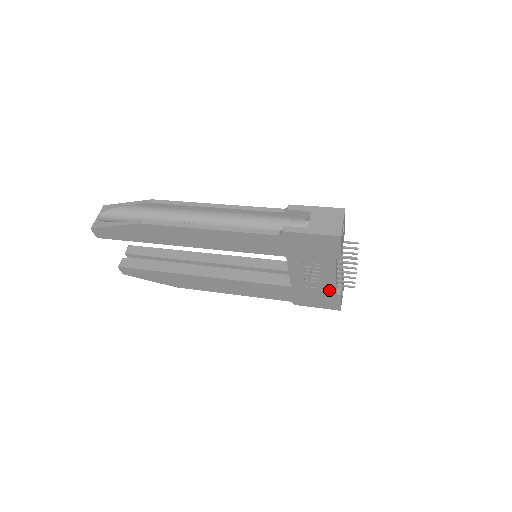
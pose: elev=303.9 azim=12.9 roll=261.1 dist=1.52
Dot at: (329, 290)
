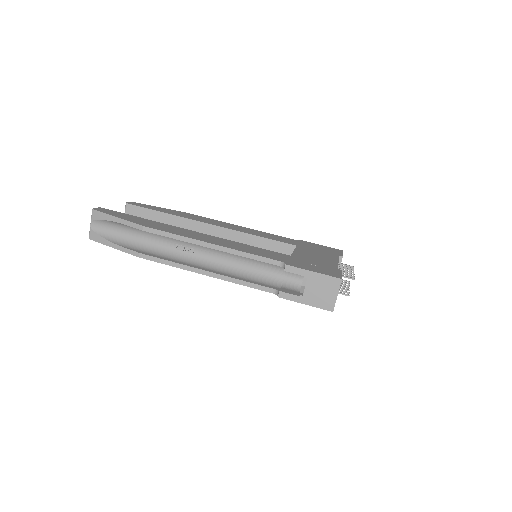
Dot at: occluded
